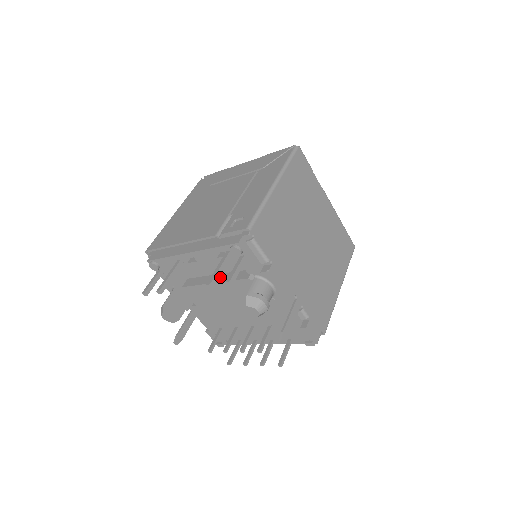
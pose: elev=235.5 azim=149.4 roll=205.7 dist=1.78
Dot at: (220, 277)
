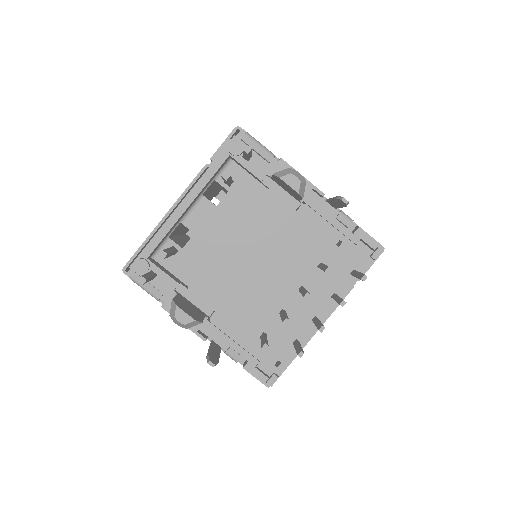
Dot at: (230, 230)
